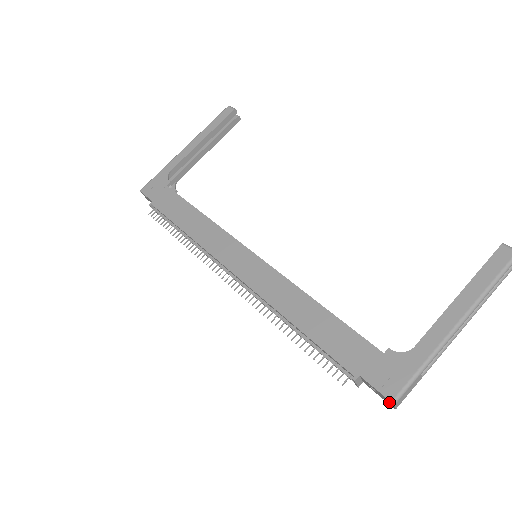
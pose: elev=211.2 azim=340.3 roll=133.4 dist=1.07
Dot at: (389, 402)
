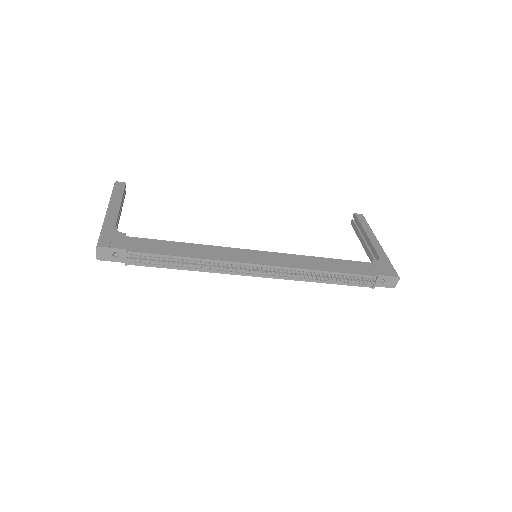
Dot at: (394, 282)
